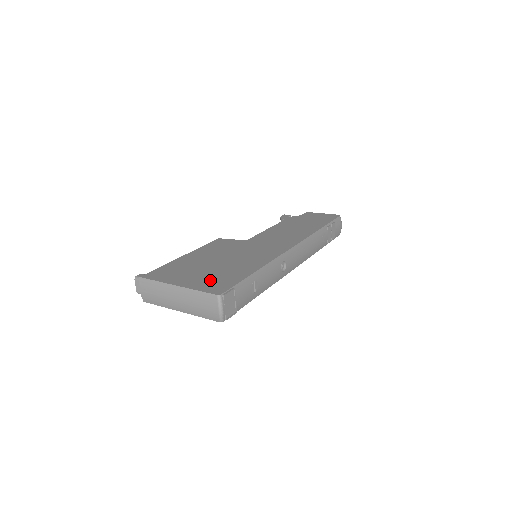
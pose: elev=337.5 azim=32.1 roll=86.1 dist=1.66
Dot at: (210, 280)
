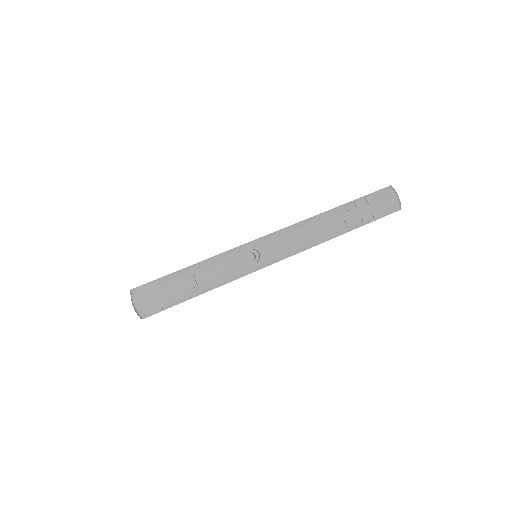
Dot at: occluded
